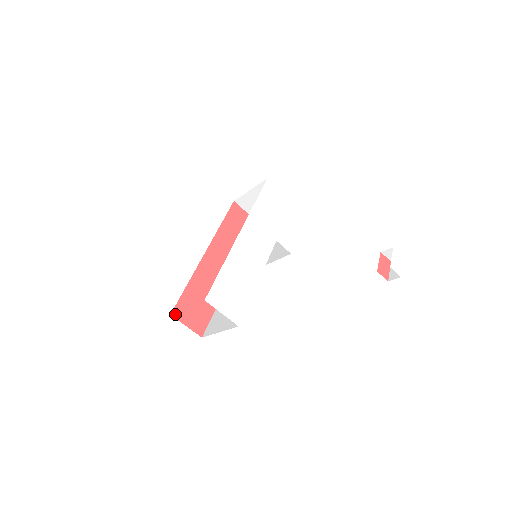
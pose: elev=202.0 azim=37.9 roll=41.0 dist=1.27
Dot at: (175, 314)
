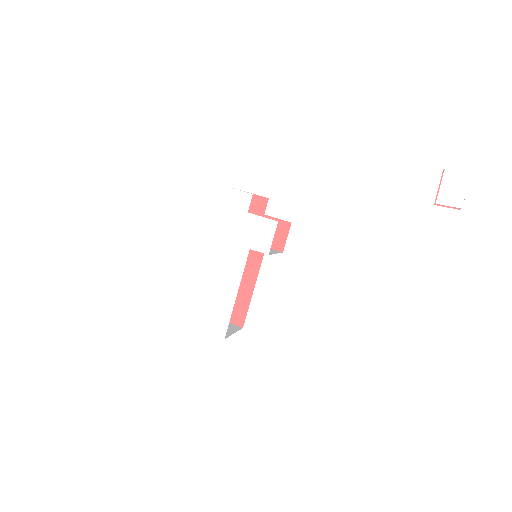
Dot at: occluded
